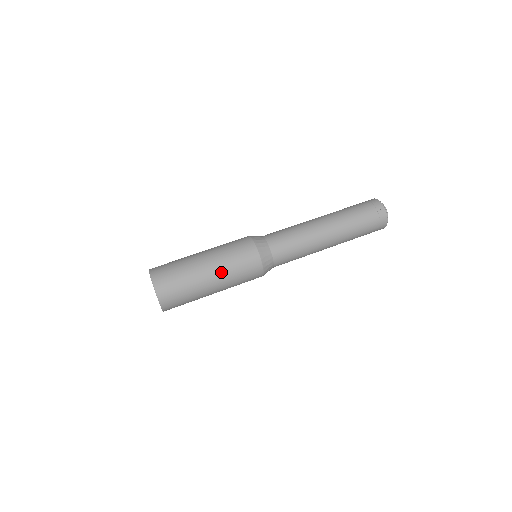
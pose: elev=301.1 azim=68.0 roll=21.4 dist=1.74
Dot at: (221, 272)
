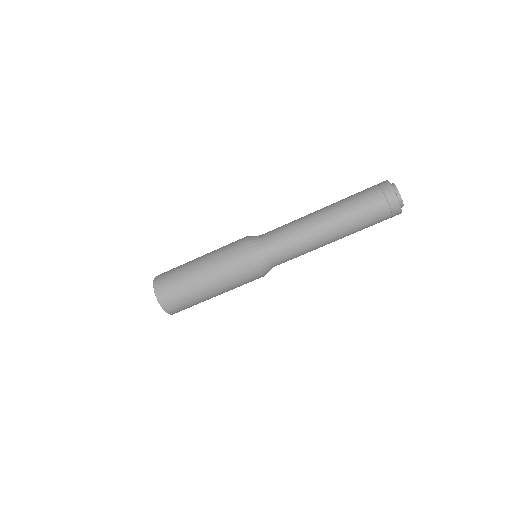
Dot at: (224, 291)
